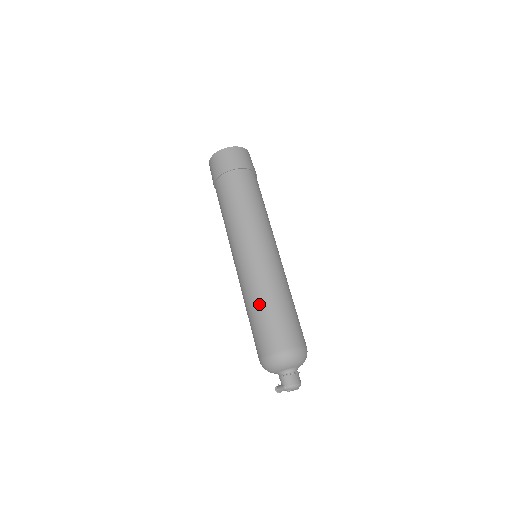
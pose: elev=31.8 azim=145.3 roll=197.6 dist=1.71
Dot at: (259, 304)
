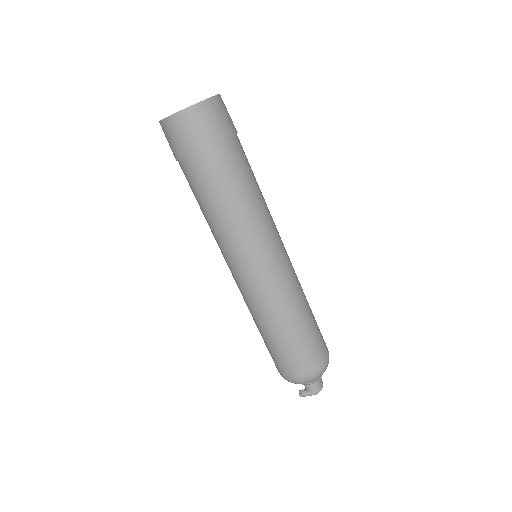
Dot at: (289, 326)
